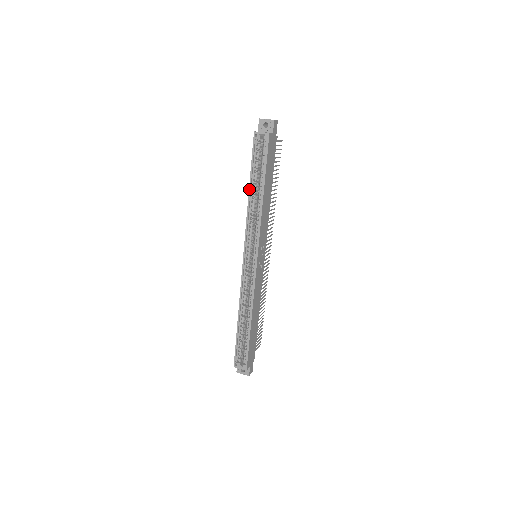
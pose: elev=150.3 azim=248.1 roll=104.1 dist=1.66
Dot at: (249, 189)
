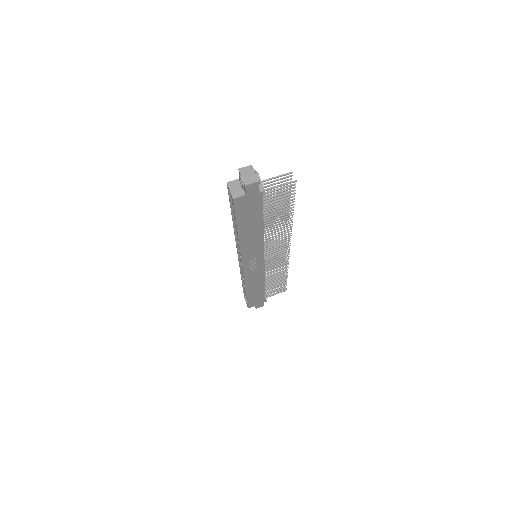
Dot at: (232, 219)
